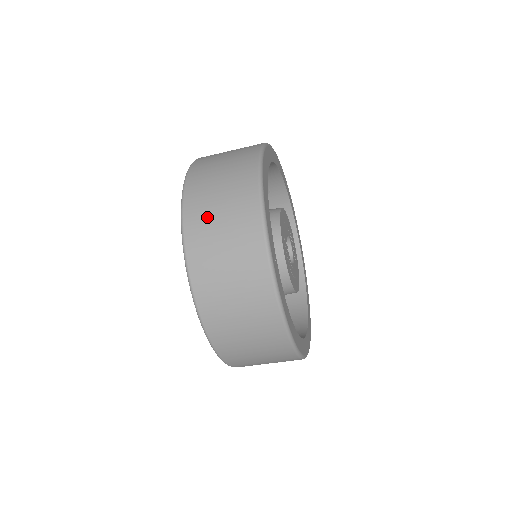
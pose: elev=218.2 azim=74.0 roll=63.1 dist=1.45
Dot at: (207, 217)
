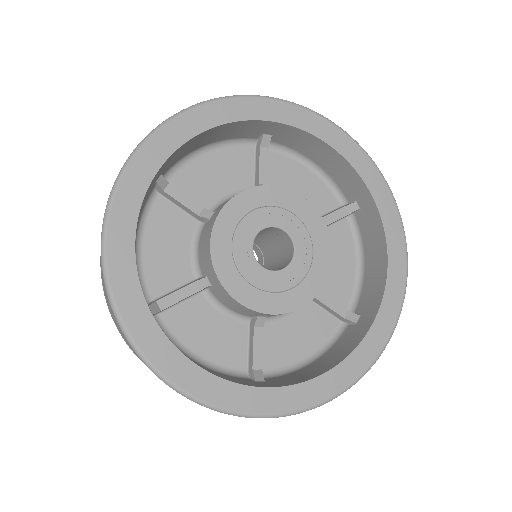
Dot at: (103, 288)
